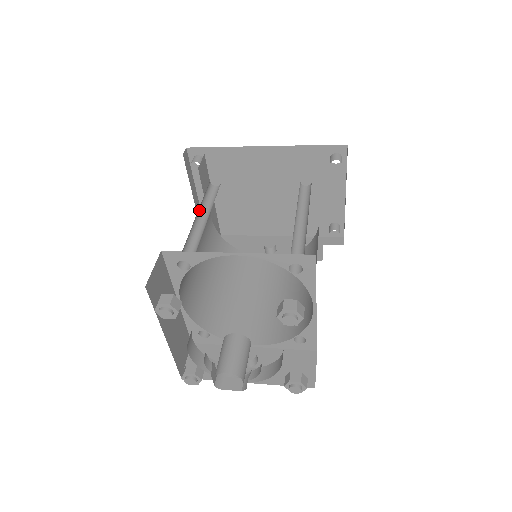
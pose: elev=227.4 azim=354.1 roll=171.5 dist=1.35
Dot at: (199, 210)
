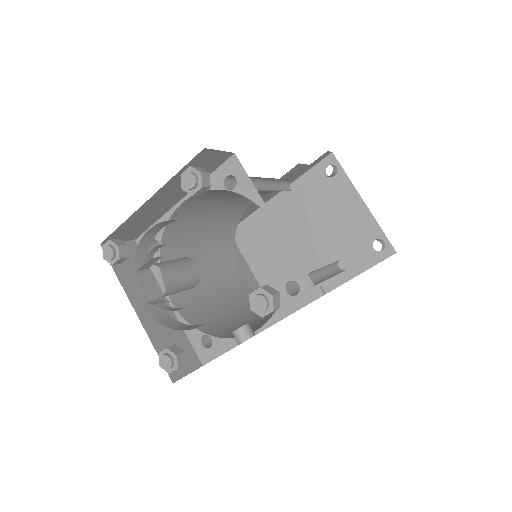
Dot at: occluded
